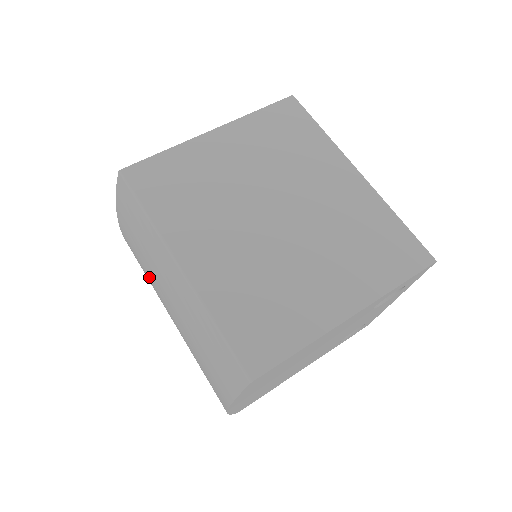
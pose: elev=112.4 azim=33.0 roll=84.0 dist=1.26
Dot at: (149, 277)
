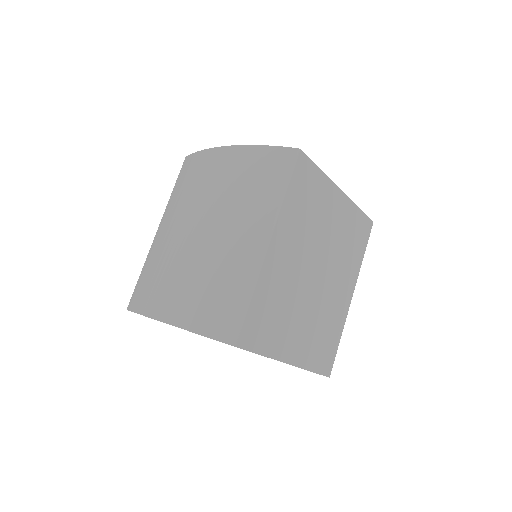
Dot at: (213, 197)
